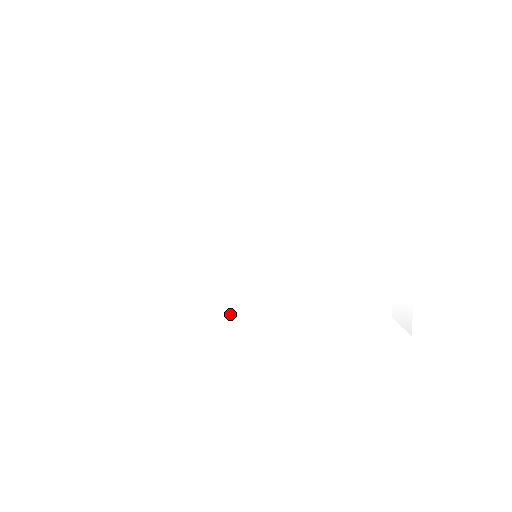
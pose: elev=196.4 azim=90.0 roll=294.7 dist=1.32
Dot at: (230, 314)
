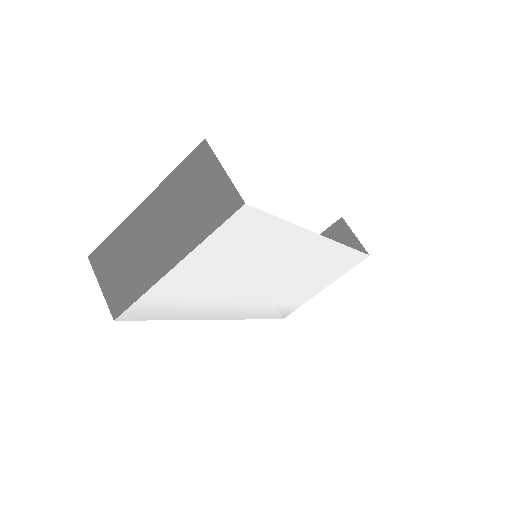
Dot at: (222, 308)
